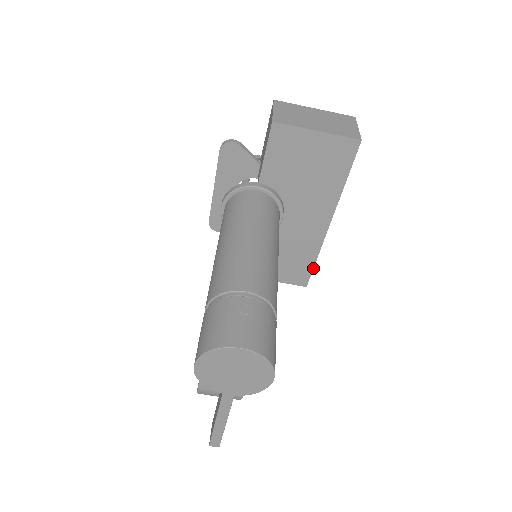
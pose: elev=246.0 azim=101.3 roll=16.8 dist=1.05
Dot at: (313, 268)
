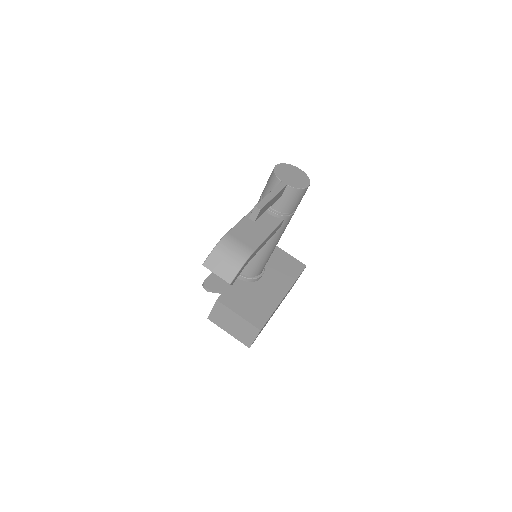
Dot at: occluded
